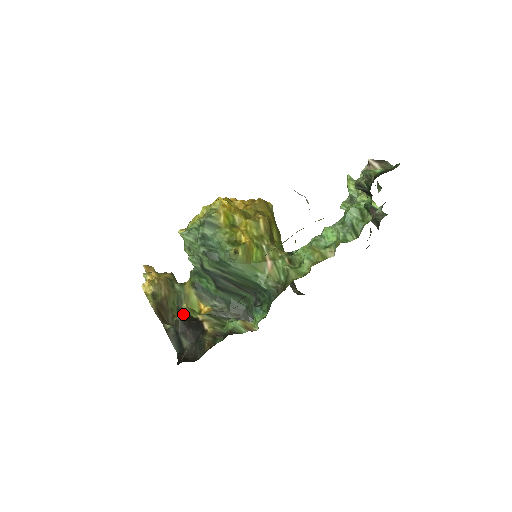
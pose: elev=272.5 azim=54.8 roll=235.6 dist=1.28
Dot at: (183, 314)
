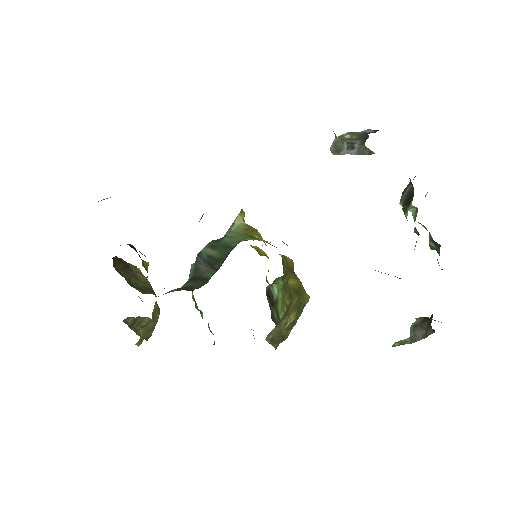
Dot at: occluded
